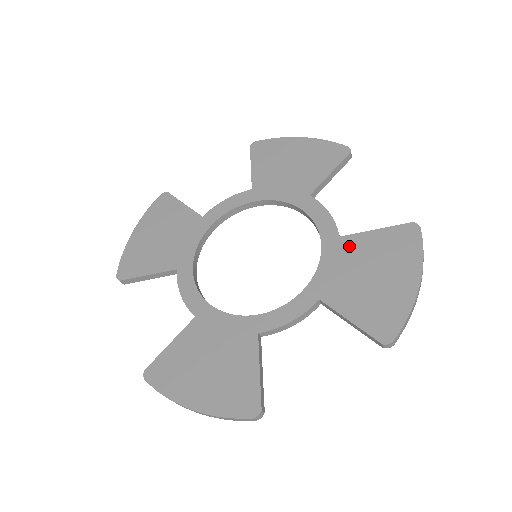
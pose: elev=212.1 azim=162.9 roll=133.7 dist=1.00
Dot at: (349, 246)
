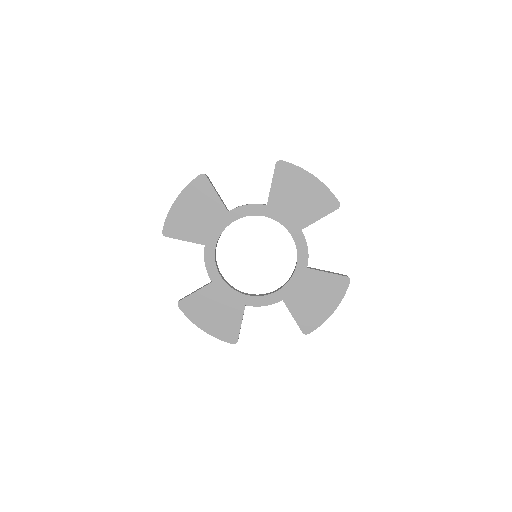
Dot at: (310, 276)
